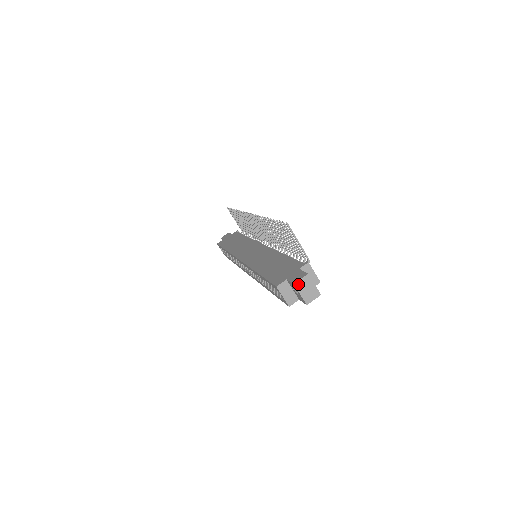
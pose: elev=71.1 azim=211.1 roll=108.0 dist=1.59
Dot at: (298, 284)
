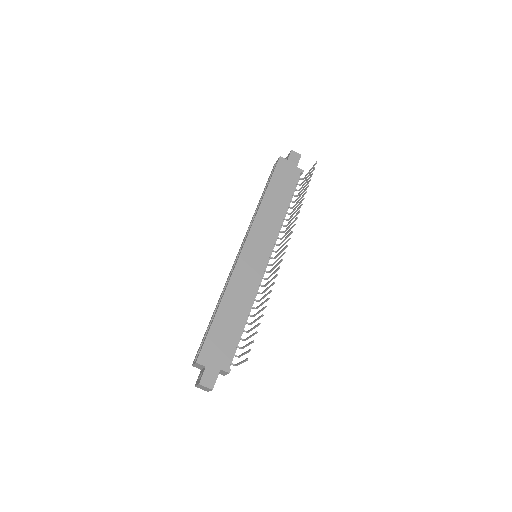
Dot at: (201, 385)
